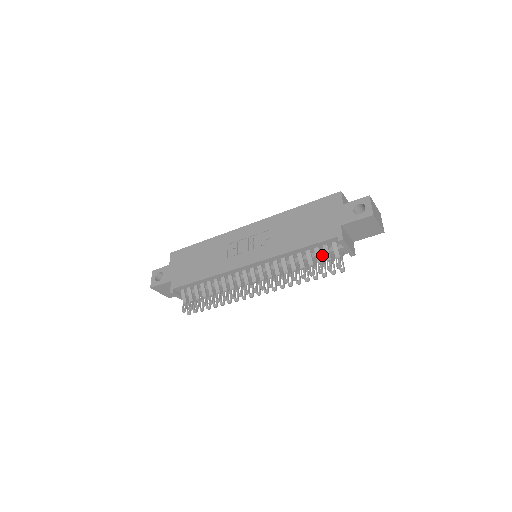
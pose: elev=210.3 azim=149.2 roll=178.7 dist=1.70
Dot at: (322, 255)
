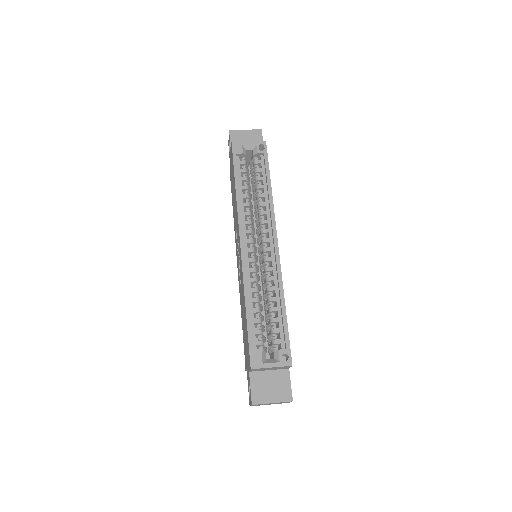
Dot at: occluded
